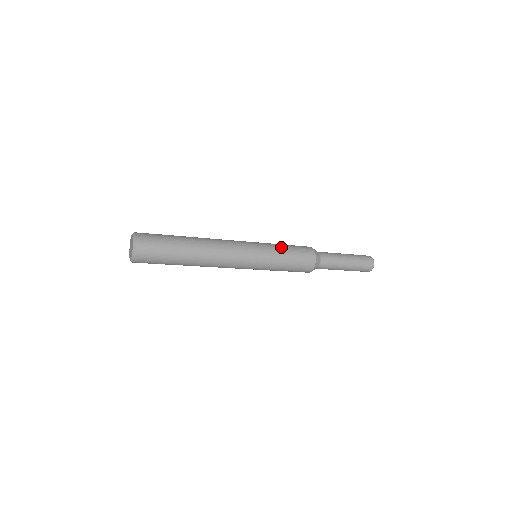
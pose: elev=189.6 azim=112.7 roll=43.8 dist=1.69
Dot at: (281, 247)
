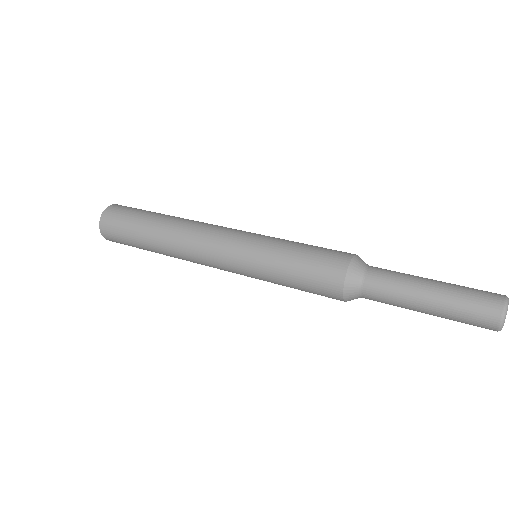
Dot at: (282, 258)
